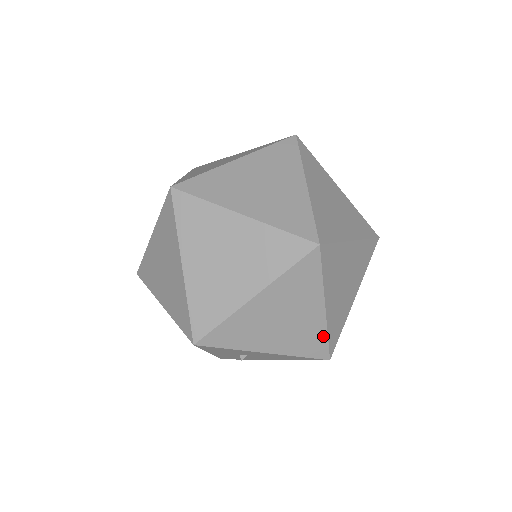
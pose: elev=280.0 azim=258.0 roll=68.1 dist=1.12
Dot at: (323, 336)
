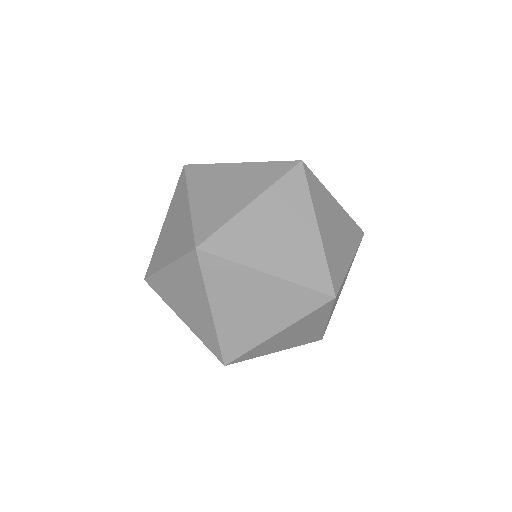
Dot at: (321, 332)
